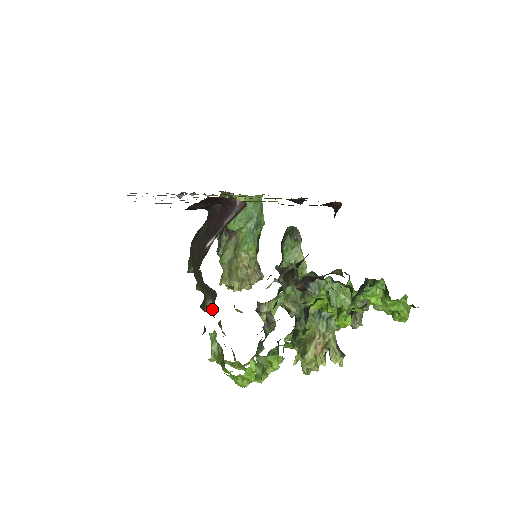
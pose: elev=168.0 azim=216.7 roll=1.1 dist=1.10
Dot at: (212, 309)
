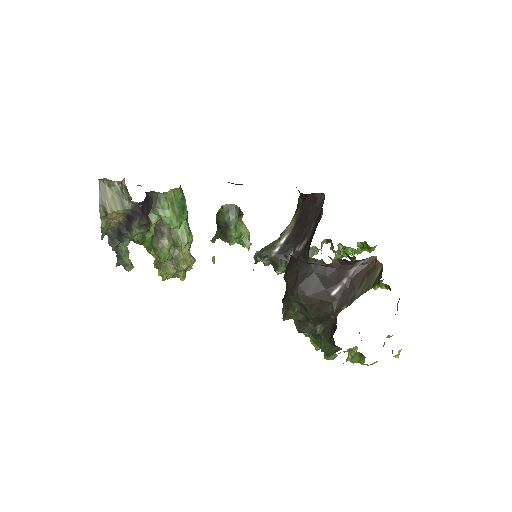
Dot at: (320, 330)
